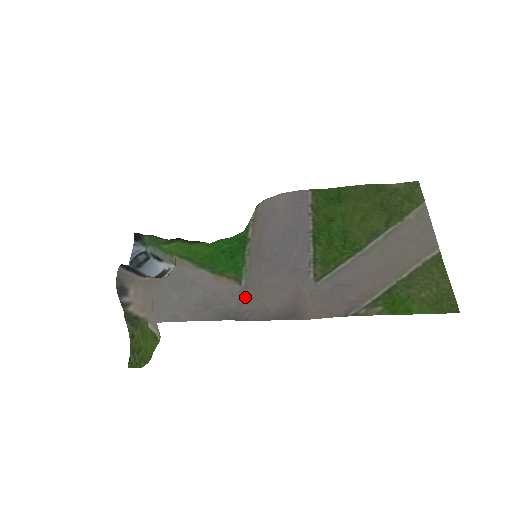
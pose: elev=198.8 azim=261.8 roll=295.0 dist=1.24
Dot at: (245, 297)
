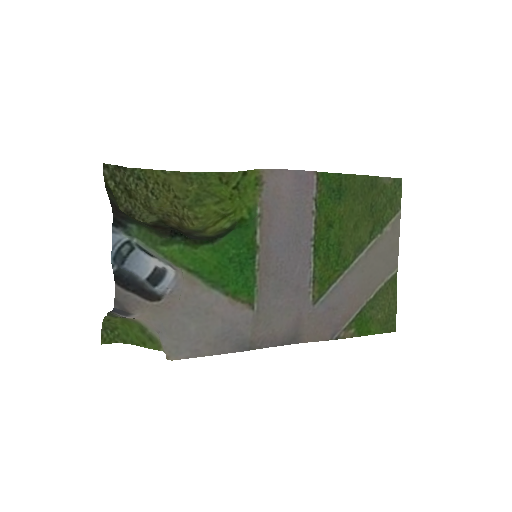
Dot at: (258, 324)
